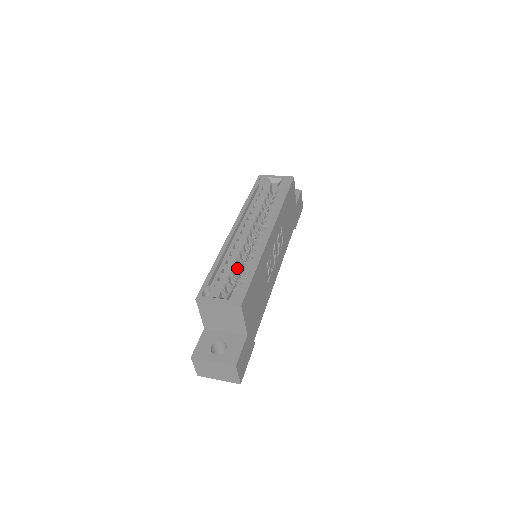
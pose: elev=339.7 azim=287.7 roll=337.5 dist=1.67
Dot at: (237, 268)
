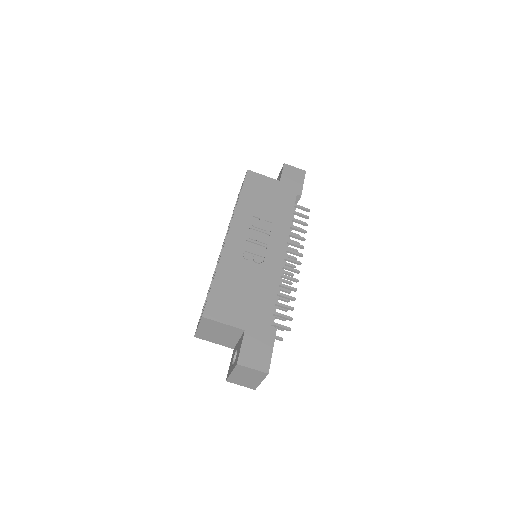
Dot at: occluded
